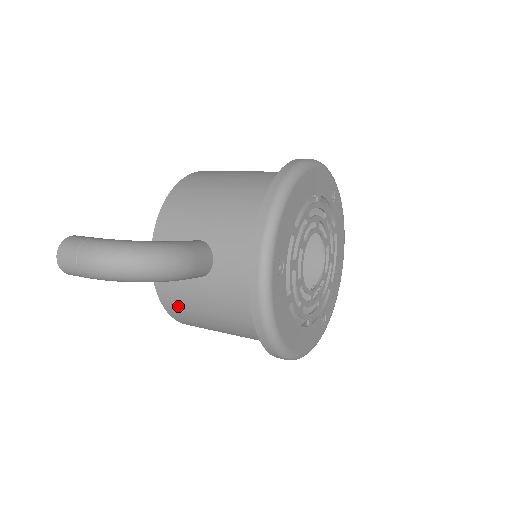
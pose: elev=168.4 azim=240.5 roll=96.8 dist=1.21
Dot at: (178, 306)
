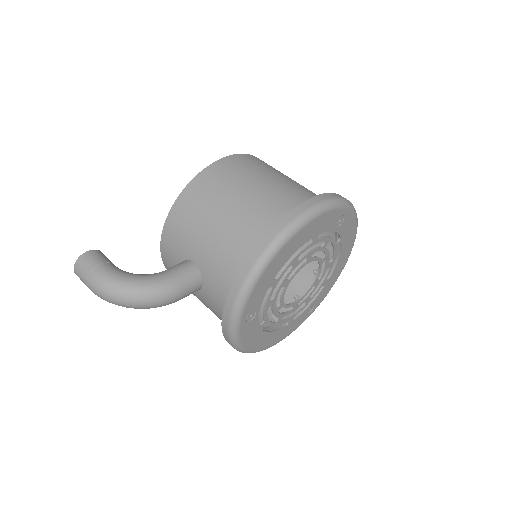
Dot at: occluded
